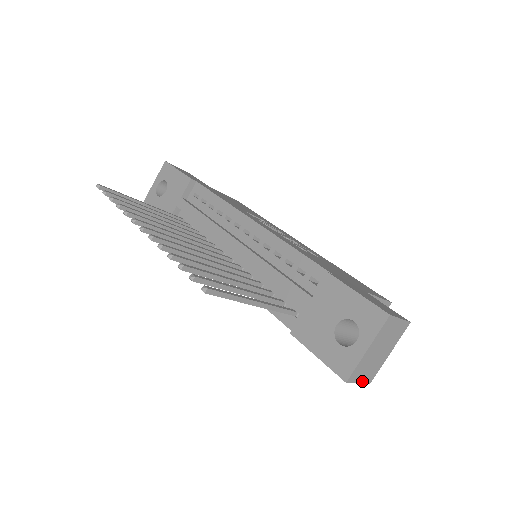
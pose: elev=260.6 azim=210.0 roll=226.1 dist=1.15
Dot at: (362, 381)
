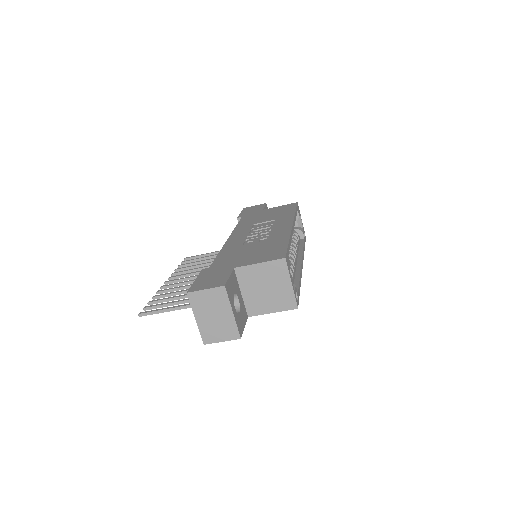
Dot at: (225, 339)
